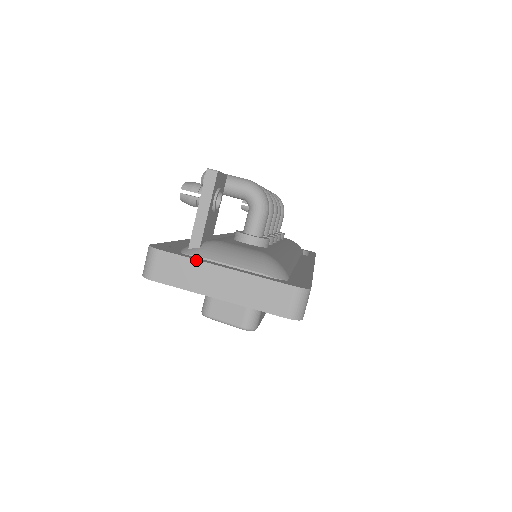
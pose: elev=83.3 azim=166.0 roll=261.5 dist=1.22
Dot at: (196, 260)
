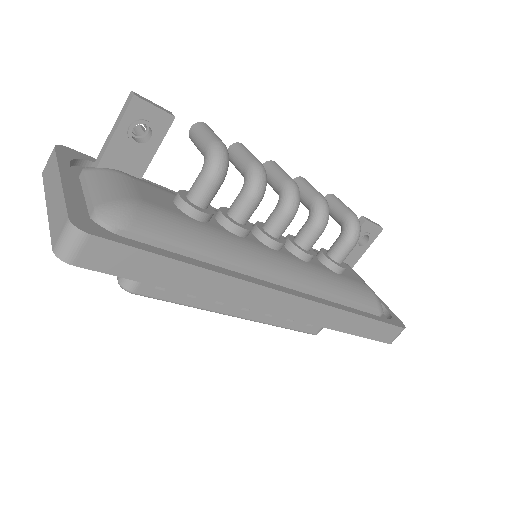
Dot at: (58, 164)
